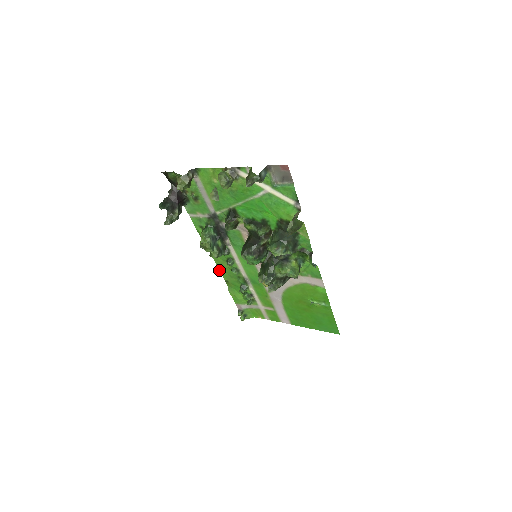
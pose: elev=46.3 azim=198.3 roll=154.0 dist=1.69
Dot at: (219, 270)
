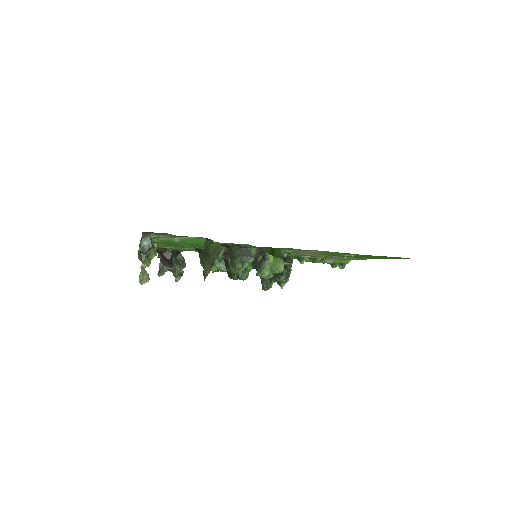
Dot at: occluded
